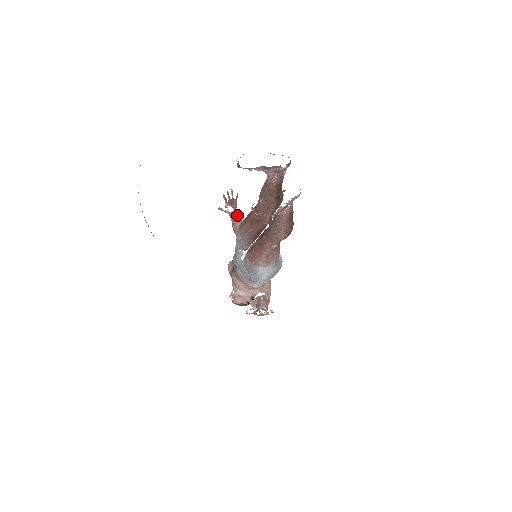
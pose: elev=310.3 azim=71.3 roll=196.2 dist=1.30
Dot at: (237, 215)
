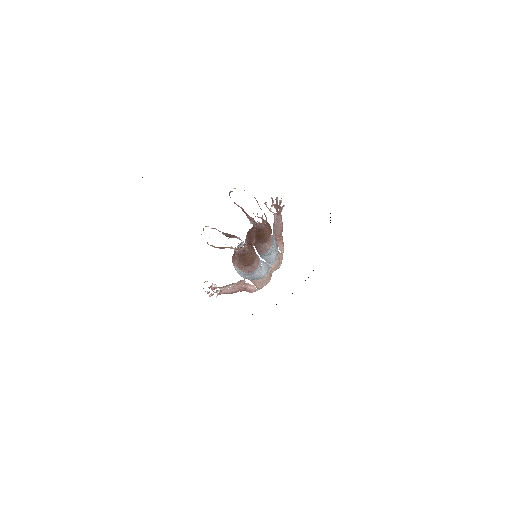
Dot at: (278, 218)
